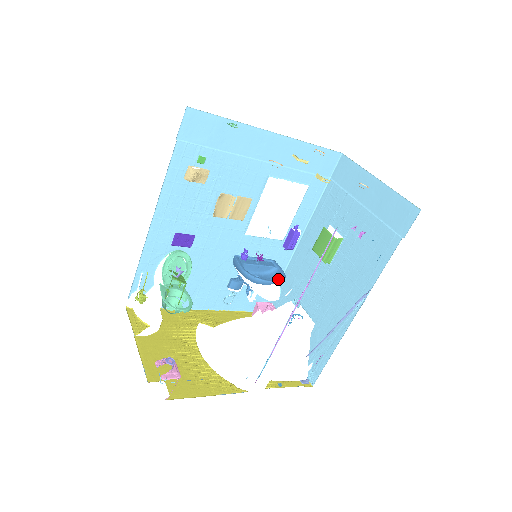
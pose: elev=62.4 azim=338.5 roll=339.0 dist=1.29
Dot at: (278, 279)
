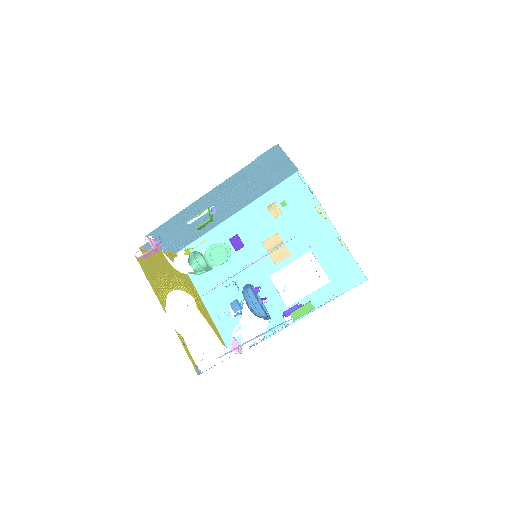
Dot at: occluded
